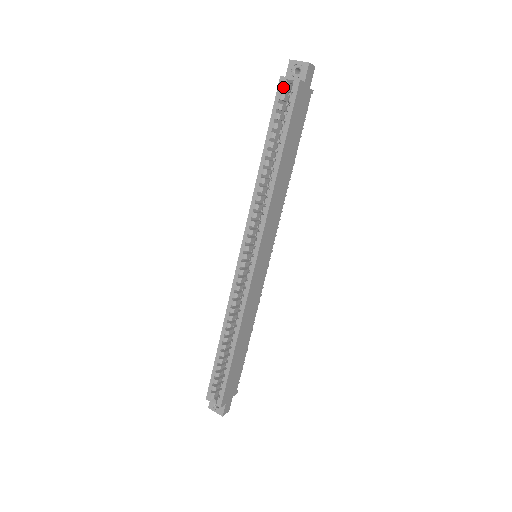
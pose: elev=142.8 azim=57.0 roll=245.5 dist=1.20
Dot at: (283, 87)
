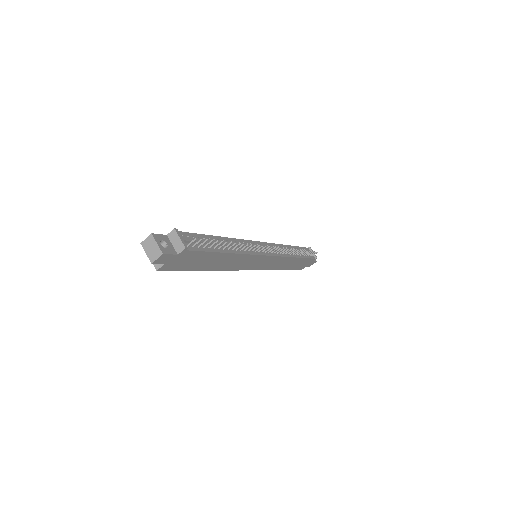
Dot at: occluded
